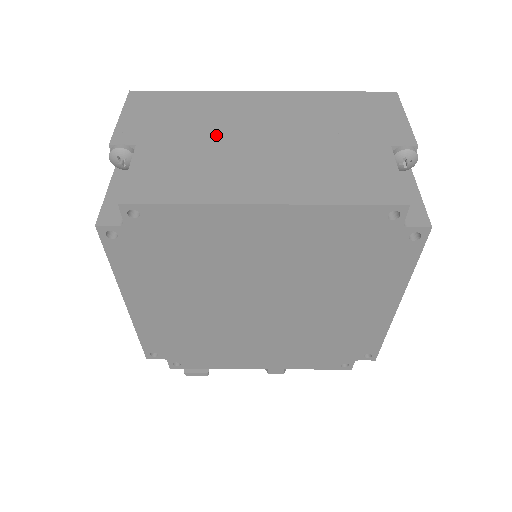
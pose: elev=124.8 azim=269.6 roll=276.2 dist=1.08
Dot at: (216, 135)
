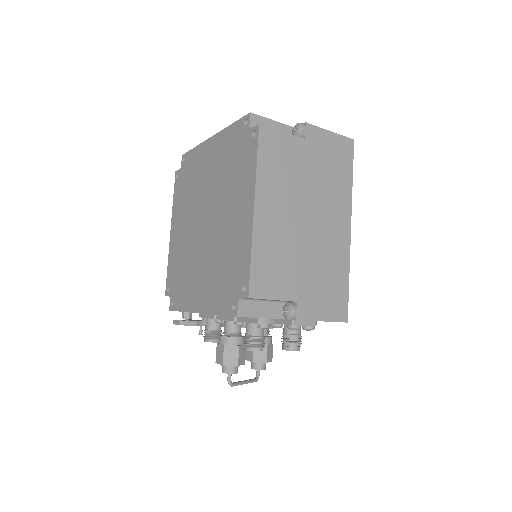
Dot at: occluded
